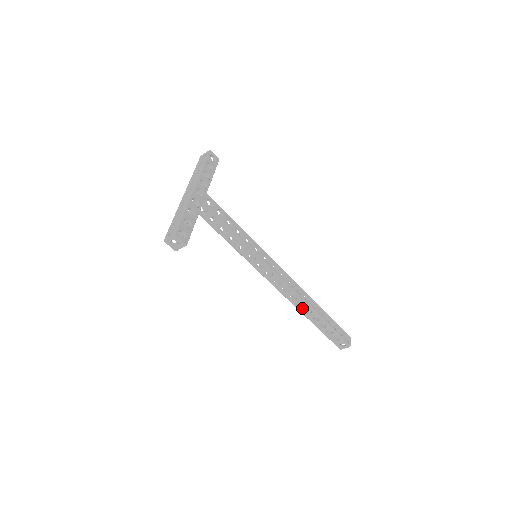
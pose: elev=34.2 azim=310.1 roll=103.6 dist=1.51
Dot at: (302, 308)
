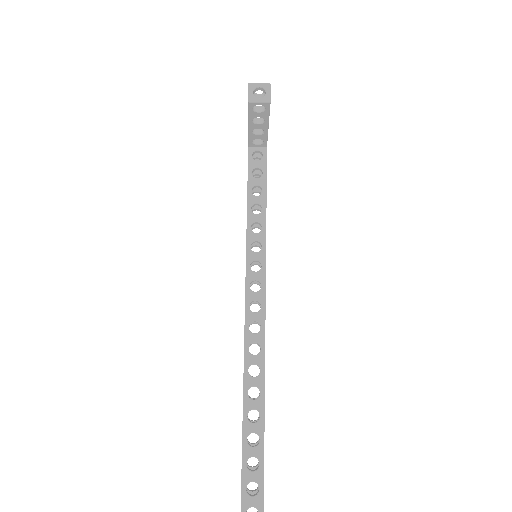
Dot at: (252, 378)
